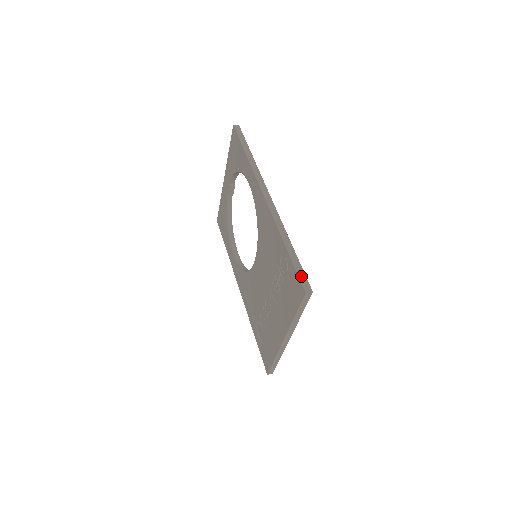
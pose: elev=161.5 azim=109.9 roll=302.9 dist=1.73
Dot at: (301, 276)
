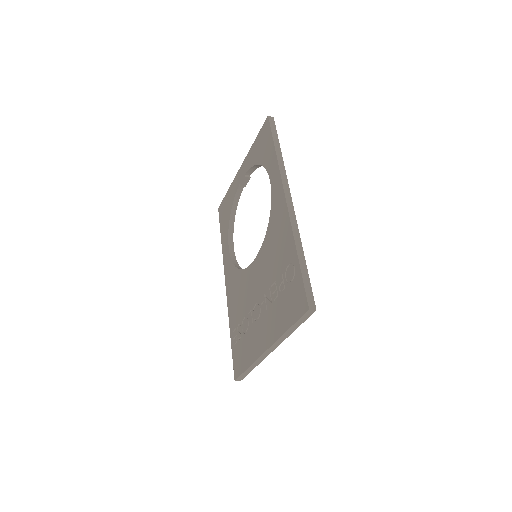
Dot at: (308, 290)
